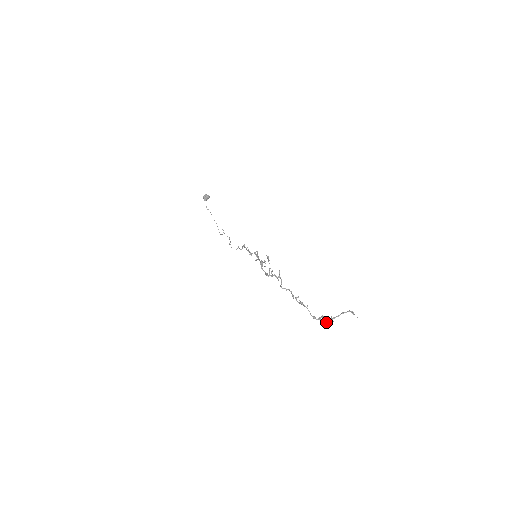
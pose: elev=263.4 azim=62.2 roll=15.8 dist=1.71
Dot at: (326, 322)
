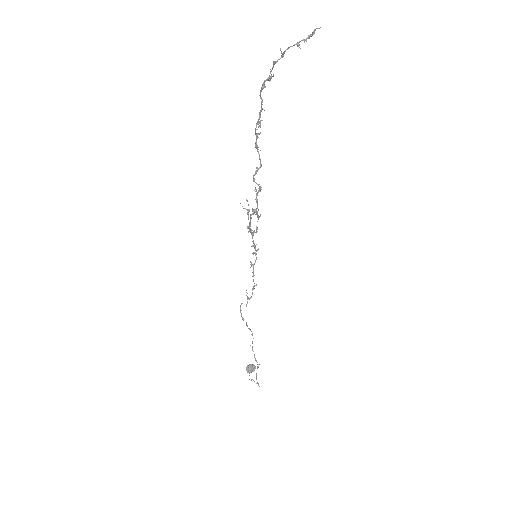
Dot at: (273, 62)
